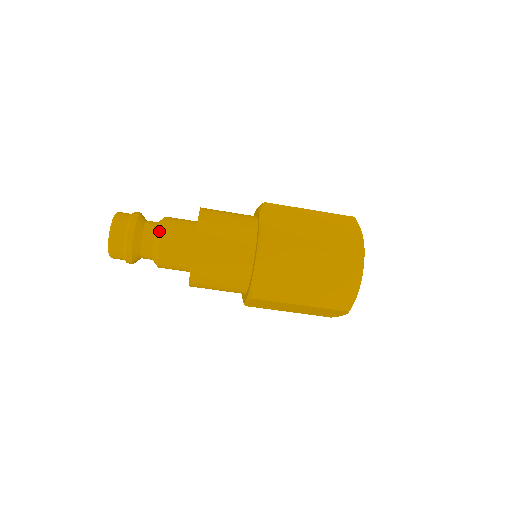
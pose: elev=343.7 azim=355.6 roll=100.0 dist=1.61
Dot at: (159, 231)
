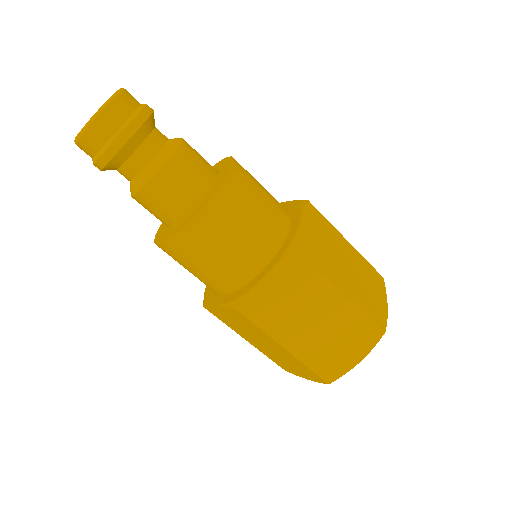
Dot at: (144, 180)
